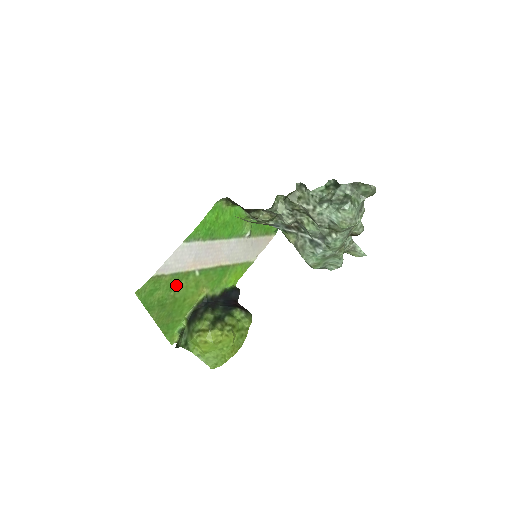
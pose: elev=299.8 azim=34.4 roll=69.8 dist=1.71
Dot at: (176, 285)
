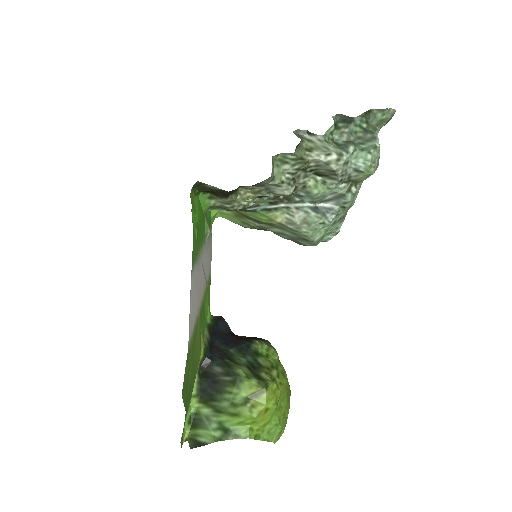
Dot at: (193, 348)
